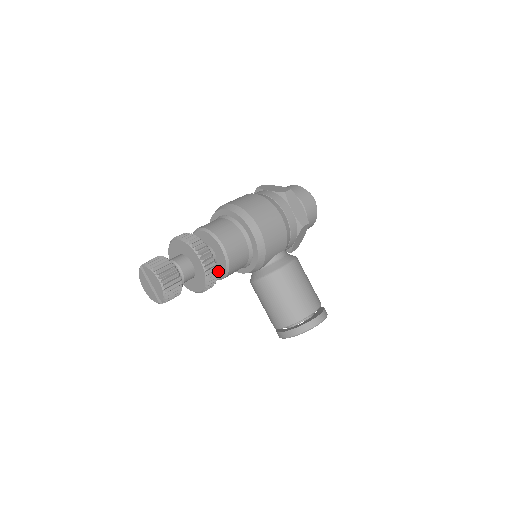
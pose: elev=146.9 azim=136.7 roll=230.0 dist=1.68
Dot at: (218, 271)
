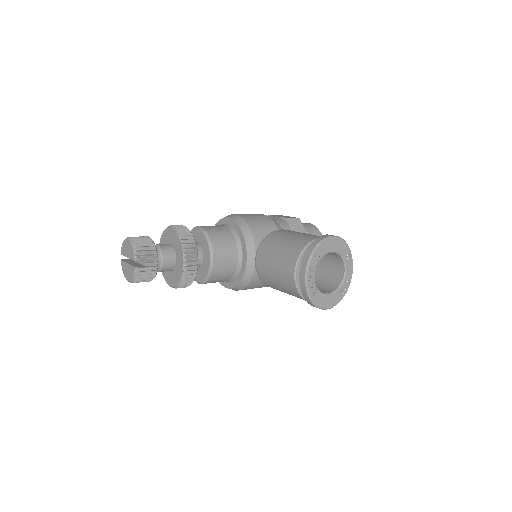
Dot at: (206, 256)
